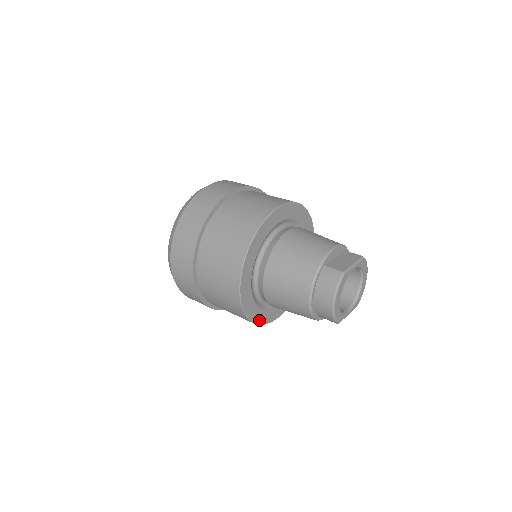
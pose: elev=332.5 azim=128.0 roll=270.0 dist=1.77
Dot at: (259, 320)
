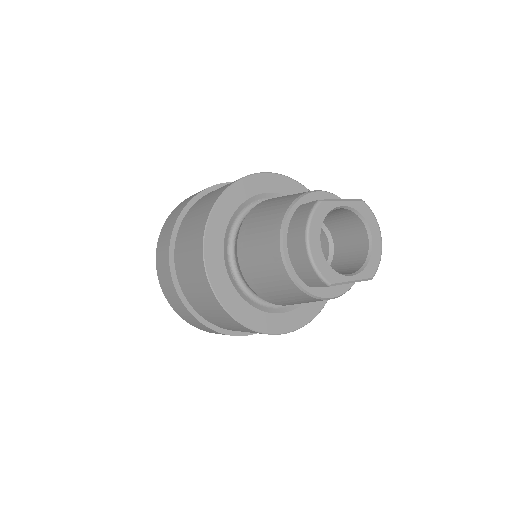
Dot at: (246, 320)
